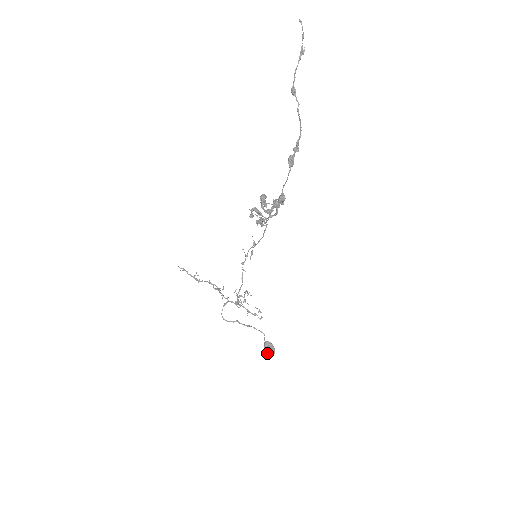
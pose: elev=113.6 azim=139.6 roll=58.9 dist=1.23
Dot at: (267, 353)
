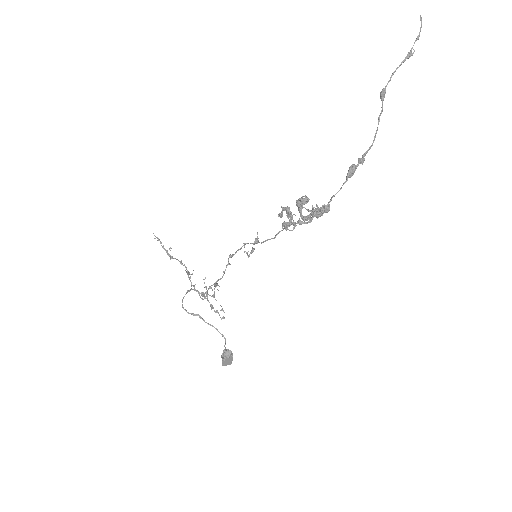
Dot at: (224, 362)
